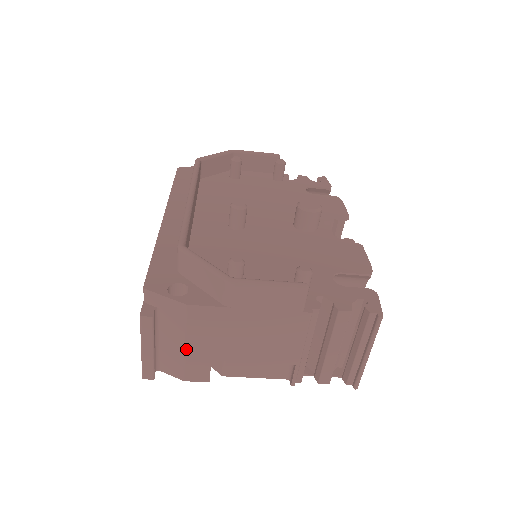
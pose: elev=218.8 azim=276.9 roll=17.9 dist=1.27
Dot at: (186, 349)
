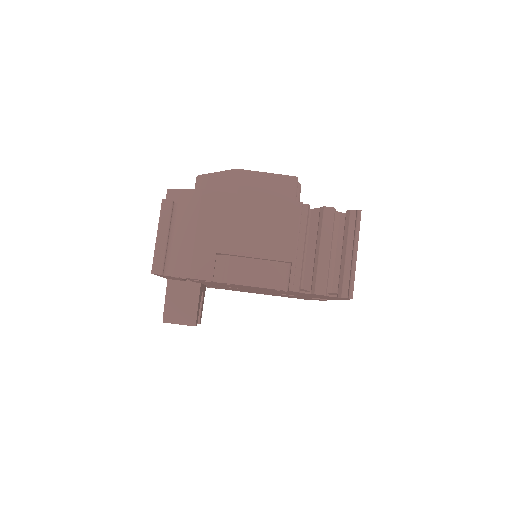
Dot at: (195, 238)
